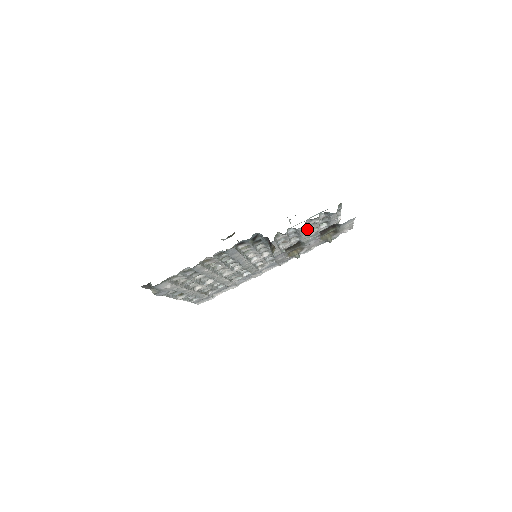
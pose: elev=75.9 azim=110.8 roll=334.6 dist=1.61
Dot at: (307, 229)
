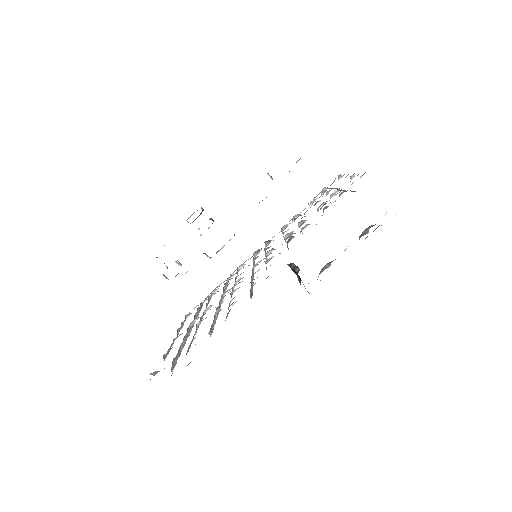
Dot at: occluded
